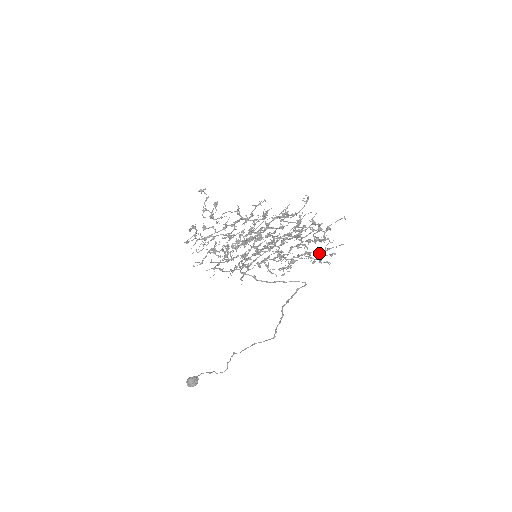
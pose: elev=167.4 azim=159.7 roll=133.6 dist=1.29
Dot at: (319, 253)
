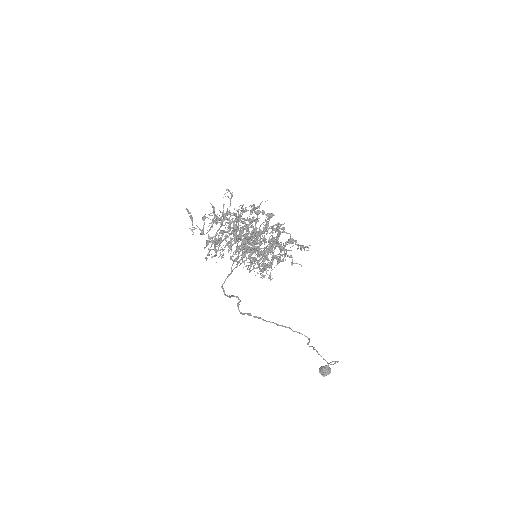
Dot at: (269, 248)
